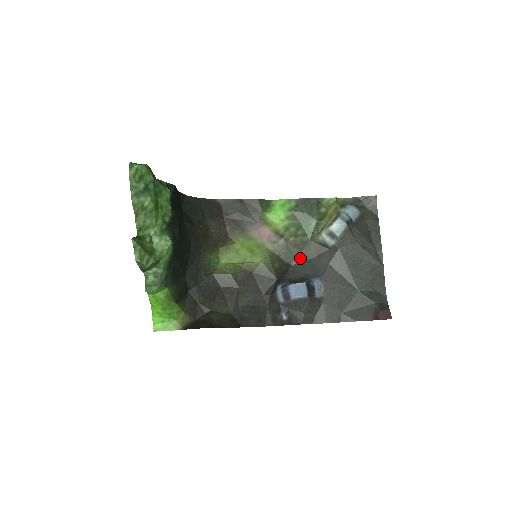
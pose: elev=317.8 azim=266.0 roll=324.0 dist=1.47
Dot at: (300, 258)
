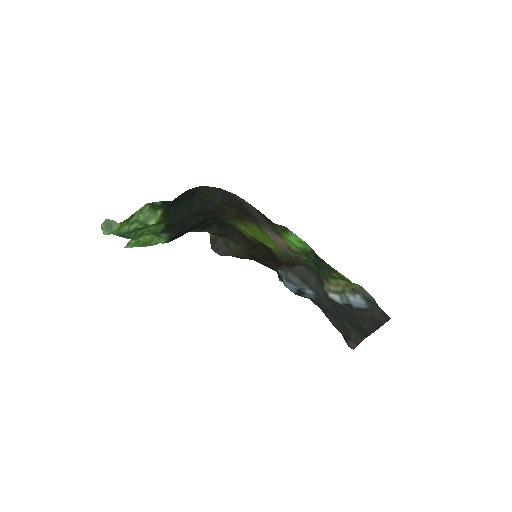
Dot at: (308, 270)
